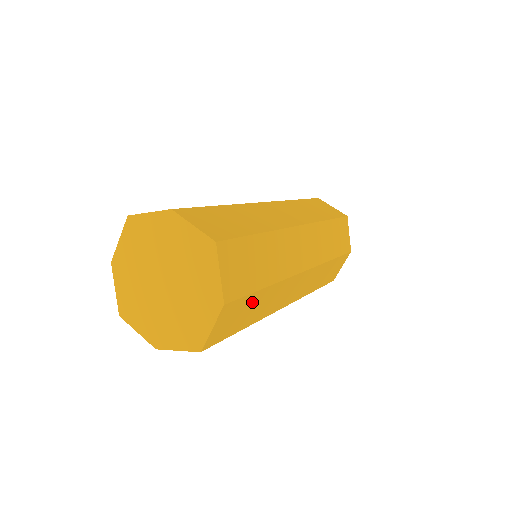
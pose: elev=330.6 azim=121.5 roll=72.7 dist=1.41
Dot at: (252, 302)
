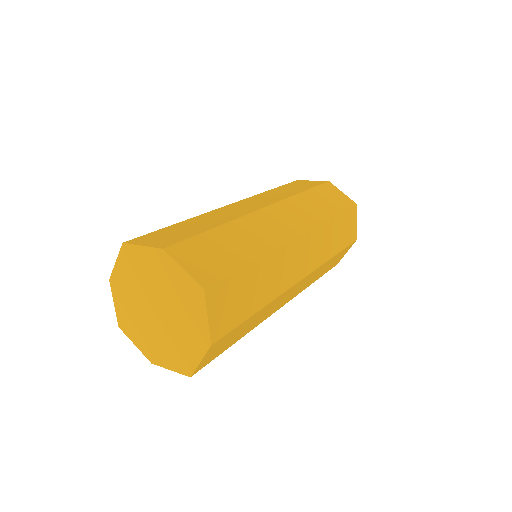
Dot at: (243, 326)
